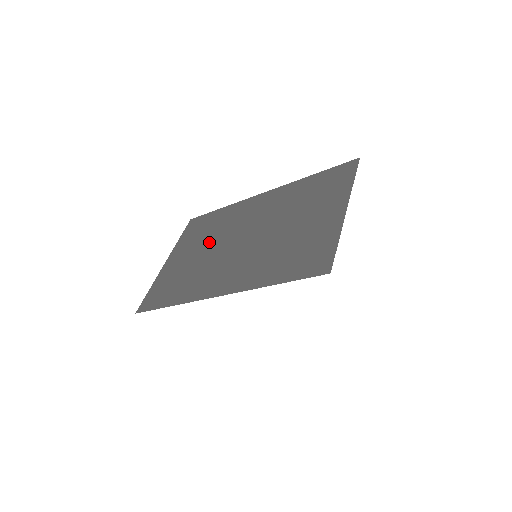
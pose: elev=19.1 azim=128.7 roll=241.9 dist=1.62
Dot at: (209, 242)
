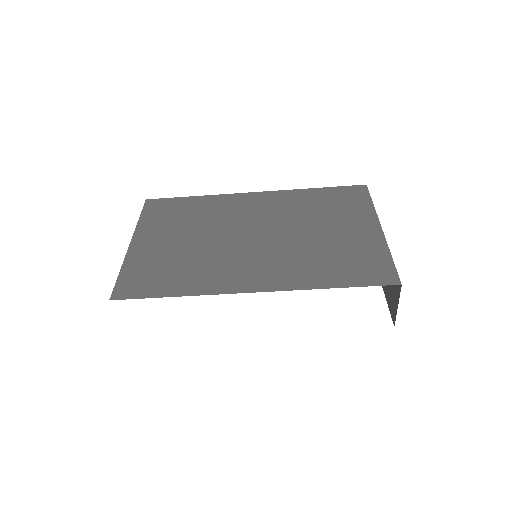
Dot at: (199, 230)
